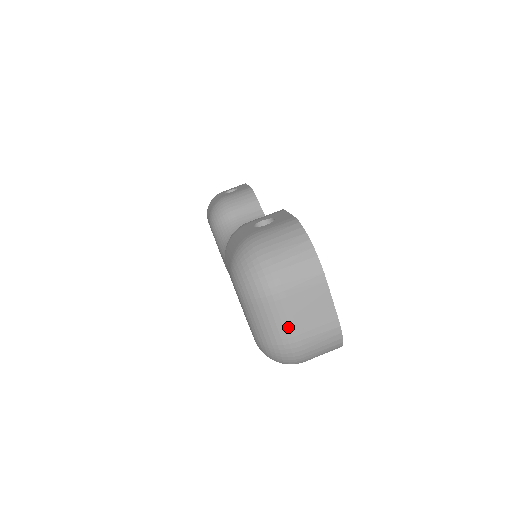
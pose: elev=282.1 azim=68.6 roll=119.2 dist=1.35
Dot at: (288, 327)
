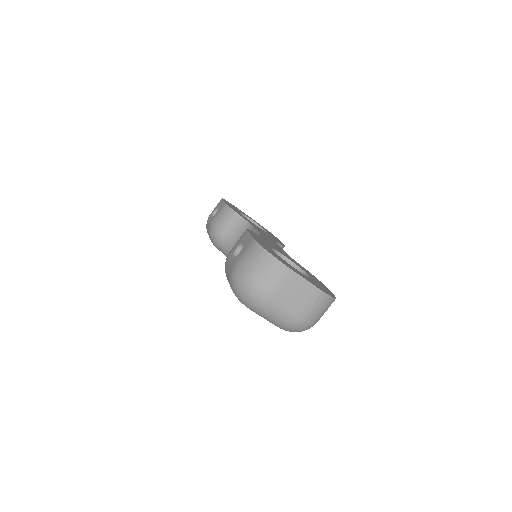
Dot at: (289, 312)
